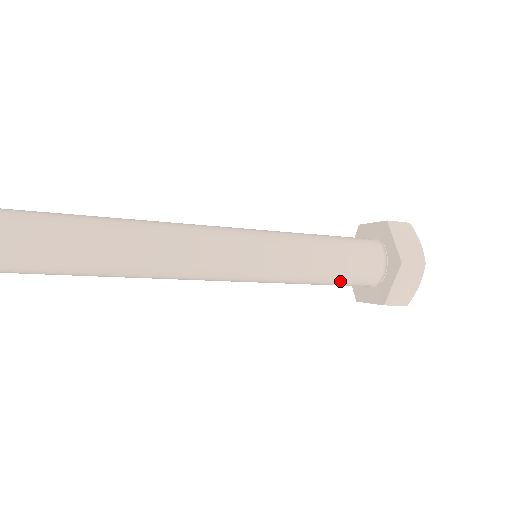
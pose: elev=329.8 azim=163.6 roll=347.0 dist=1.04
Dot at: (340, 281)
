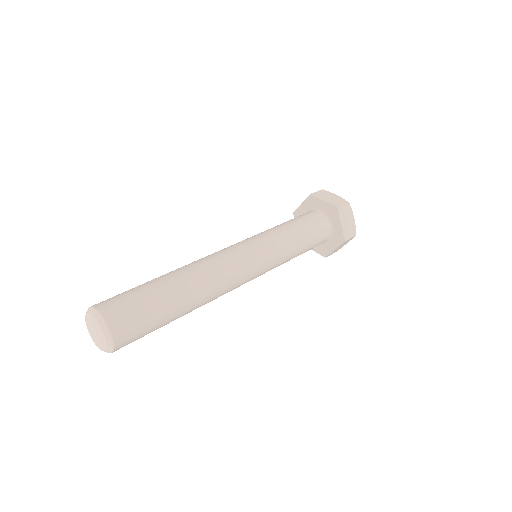
Dot at: (312, 243)
